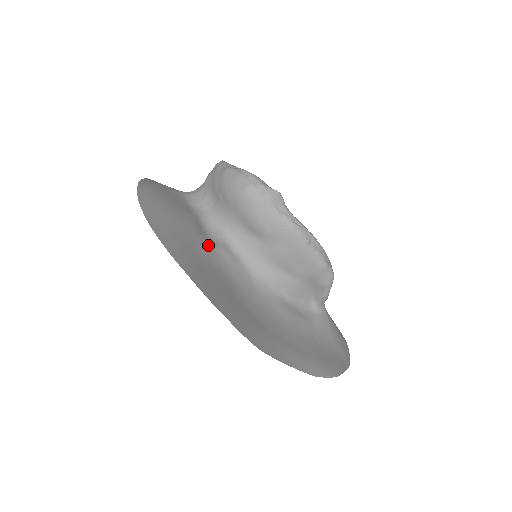
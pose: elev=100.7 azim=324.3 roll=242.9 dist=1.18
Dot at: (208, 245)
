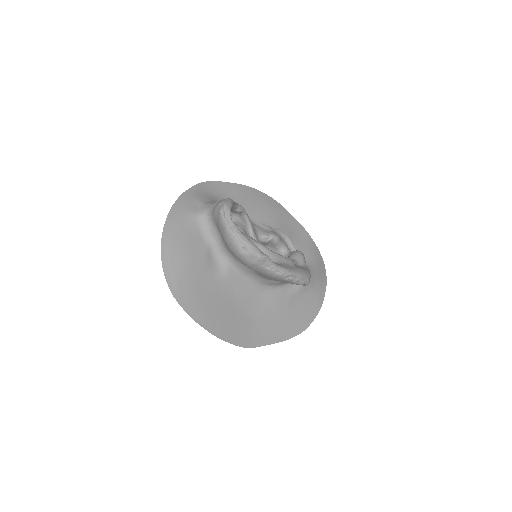
Dot at: (217, 277)
